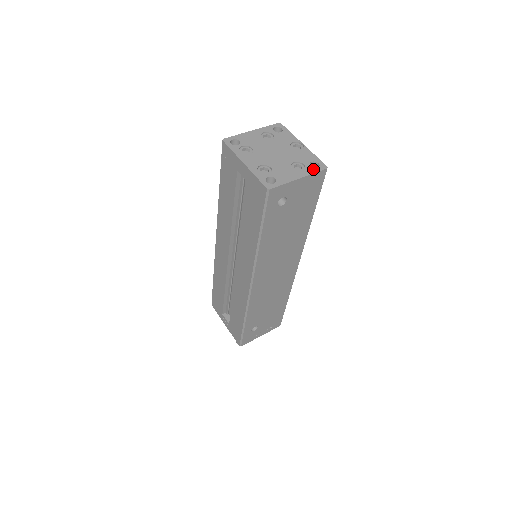
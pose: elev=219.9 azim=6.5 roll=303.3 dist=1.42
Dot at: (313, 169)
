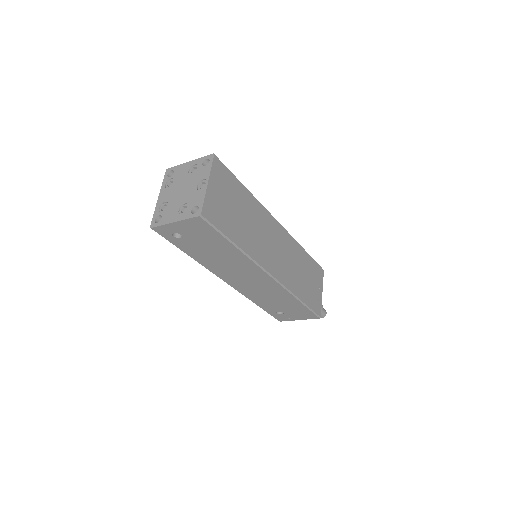
Dot at: (190, 214)
